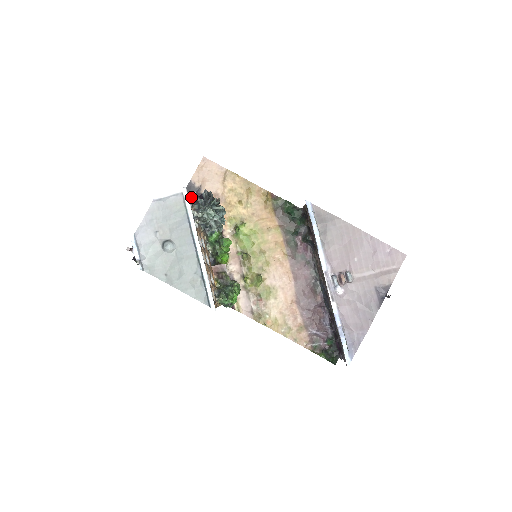
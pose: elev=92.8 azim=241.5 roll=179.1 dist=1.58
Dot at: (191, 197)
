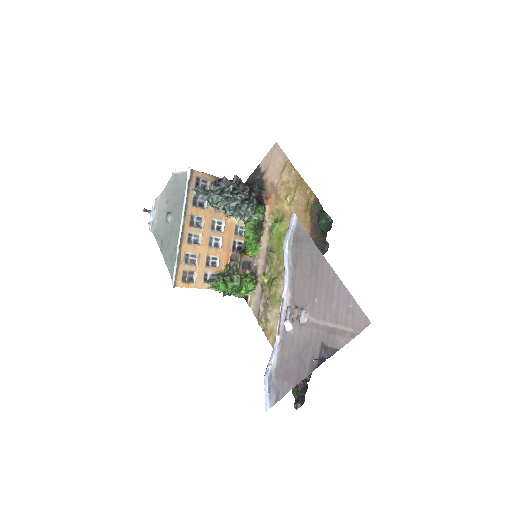
Dot at: occluded
